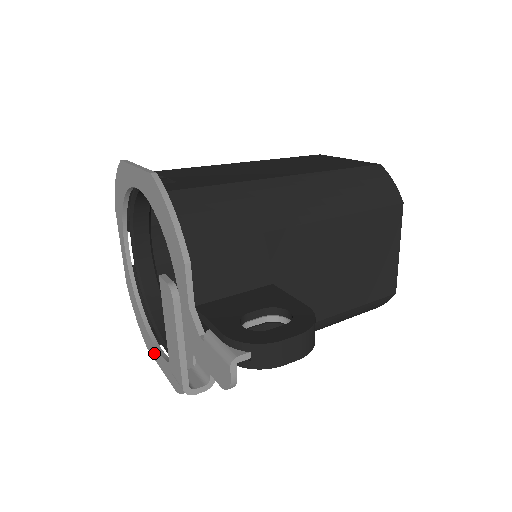
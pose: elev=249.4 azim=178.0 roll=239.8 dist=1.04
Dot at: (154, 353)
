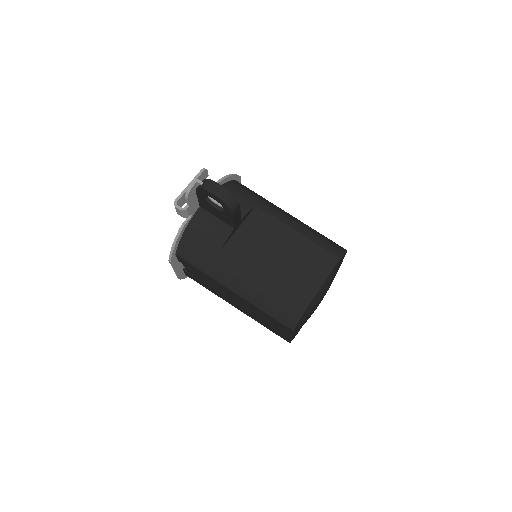
Dot at: occluded
